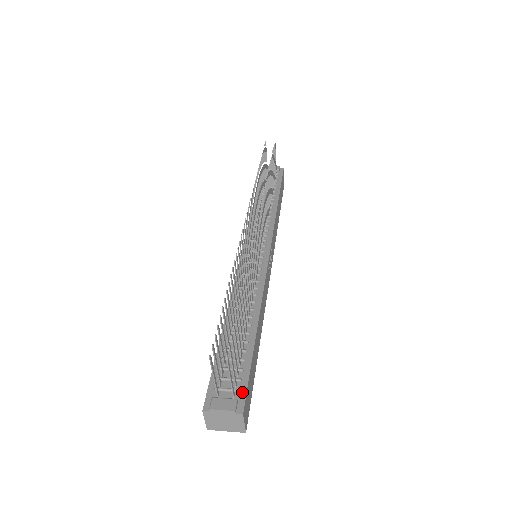
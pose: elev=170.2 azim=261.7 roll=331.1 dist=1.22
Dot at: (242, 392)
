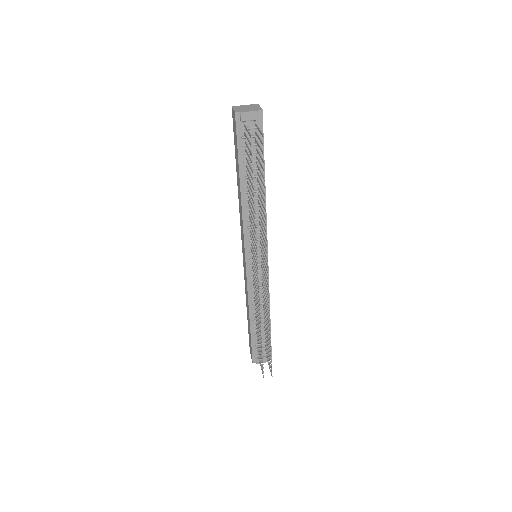
Dot at: (269, 352)
